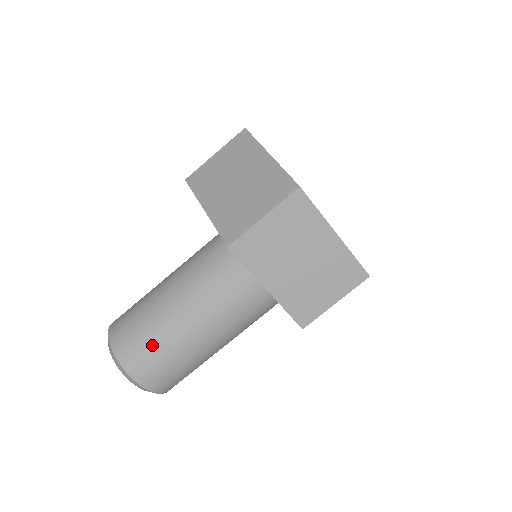
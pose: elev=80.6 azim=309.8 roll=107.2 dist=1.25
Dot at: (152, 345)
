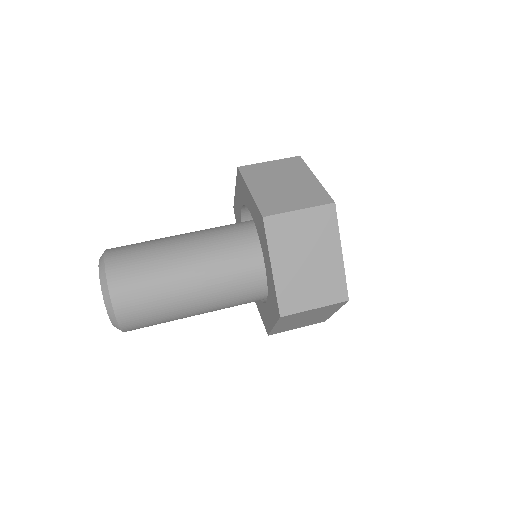
Dot at: (144, 276)
